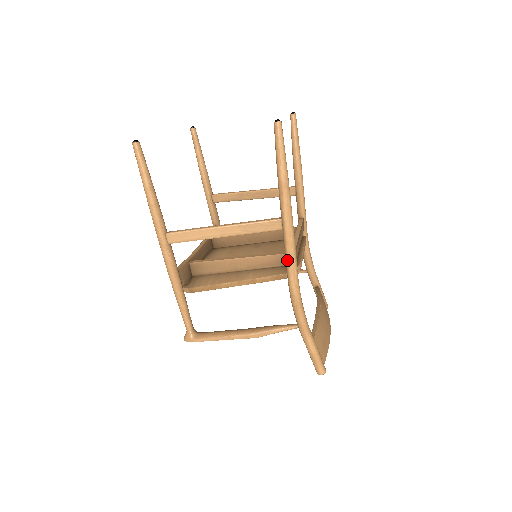
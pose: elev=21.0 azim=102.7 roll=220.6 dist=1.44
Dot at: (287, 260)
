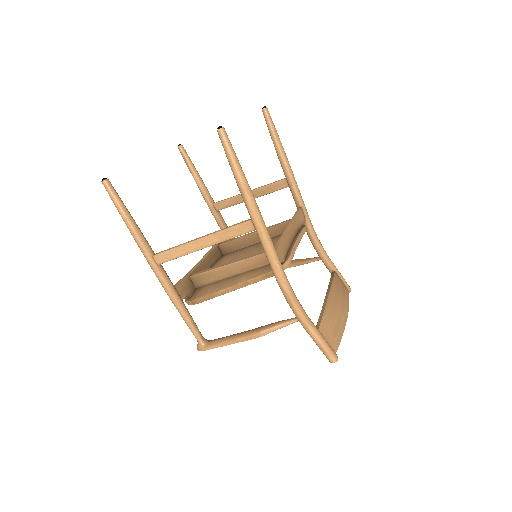
Dot at: (268, 258)
